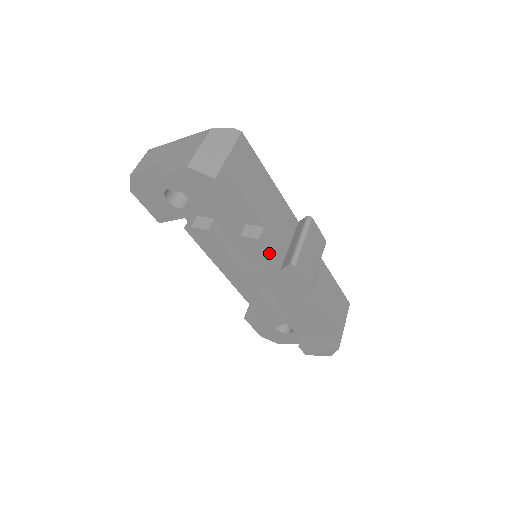
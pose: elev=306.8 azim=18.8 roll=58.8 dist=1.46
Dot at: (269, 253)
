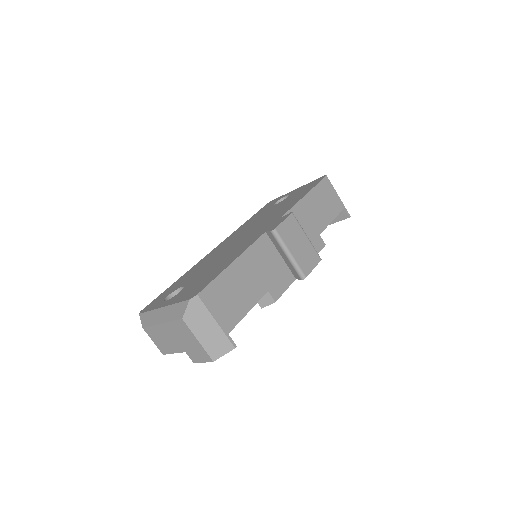
Dot at: occluded
